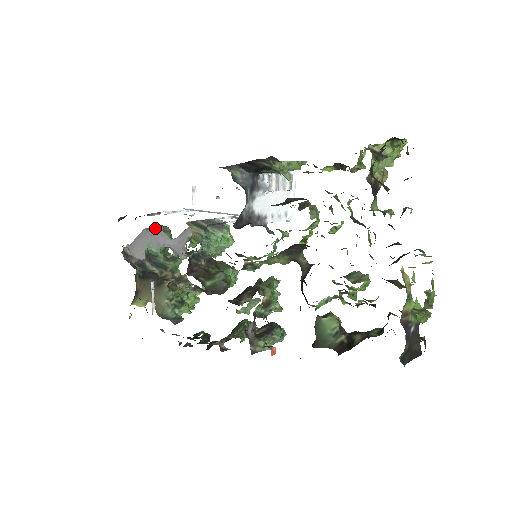
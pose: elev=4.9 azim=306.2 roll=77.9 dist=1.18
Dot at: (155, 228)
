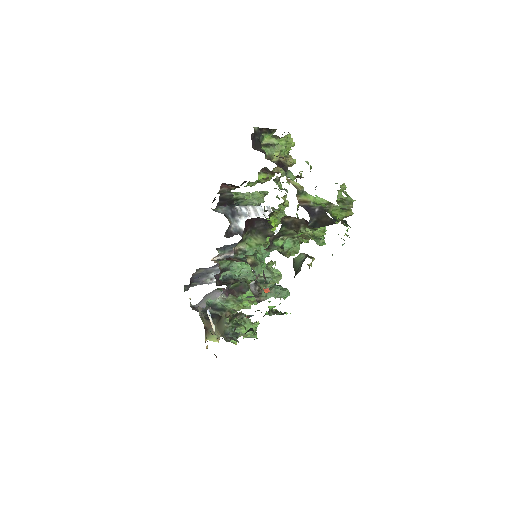
Dot at: occluded
